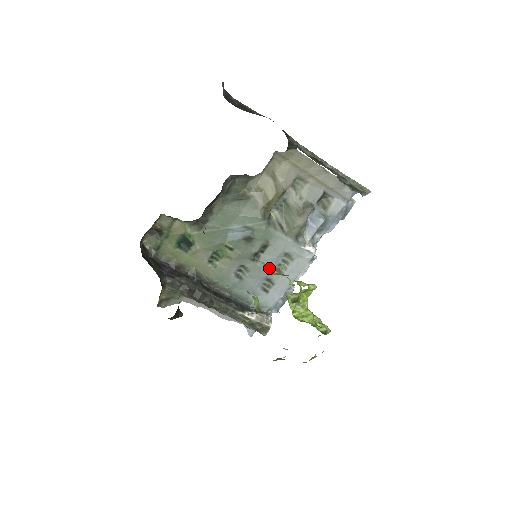
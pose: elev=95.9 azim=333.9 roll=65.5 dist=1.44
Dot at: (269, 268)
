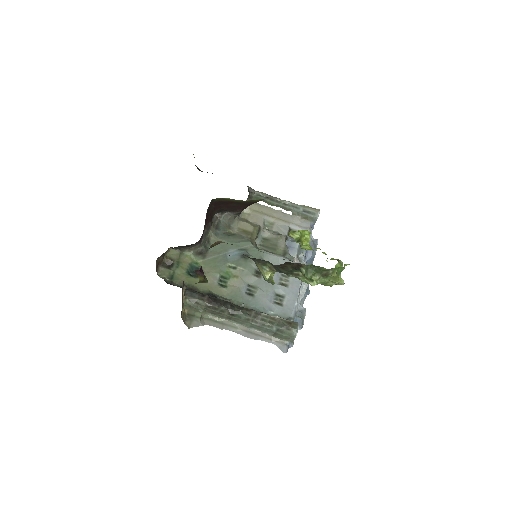
Dot at: occluded
